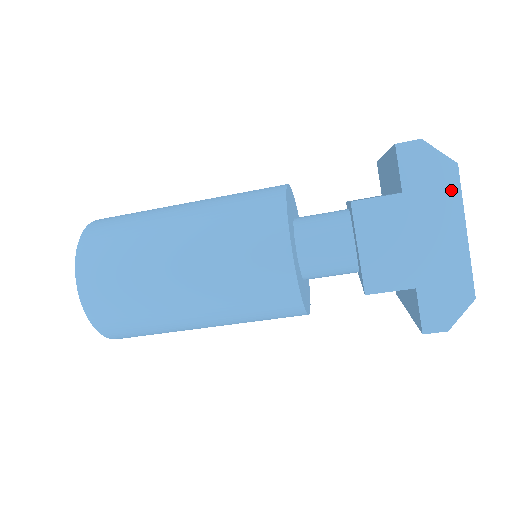
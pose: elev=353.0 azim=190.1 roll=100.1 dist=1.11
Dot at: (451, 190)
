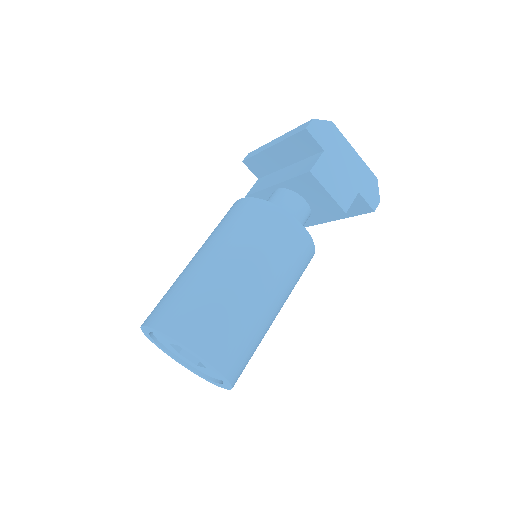
Dot at: (338, 136)
